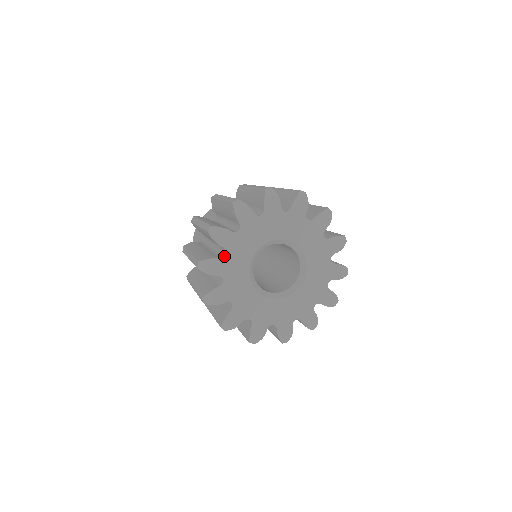
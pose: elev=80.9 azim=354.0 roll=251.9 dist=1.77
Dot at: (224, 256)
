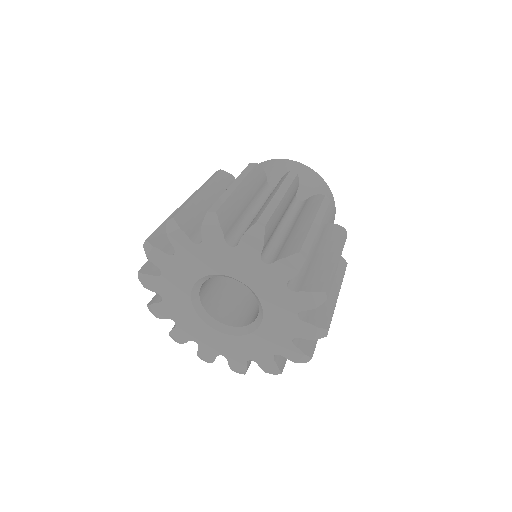
Dot at: (196, 244)
